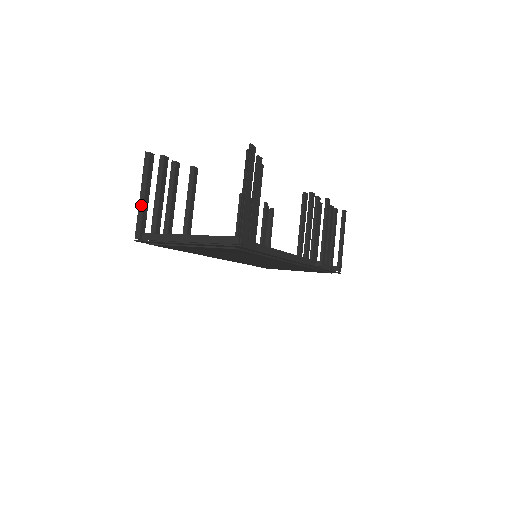
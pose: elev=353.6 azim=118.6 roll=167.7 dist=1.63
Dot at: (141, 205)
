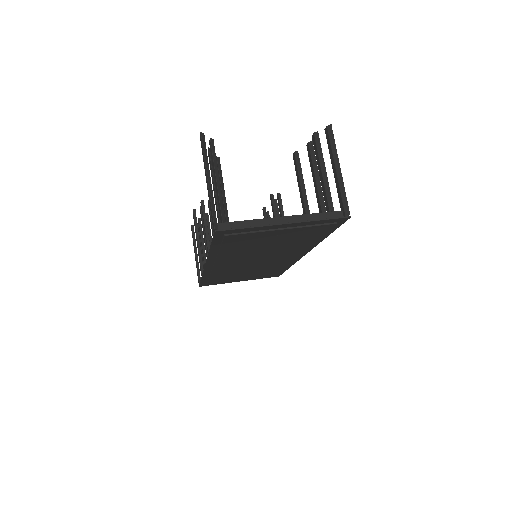
Dot at: (211, 191)
